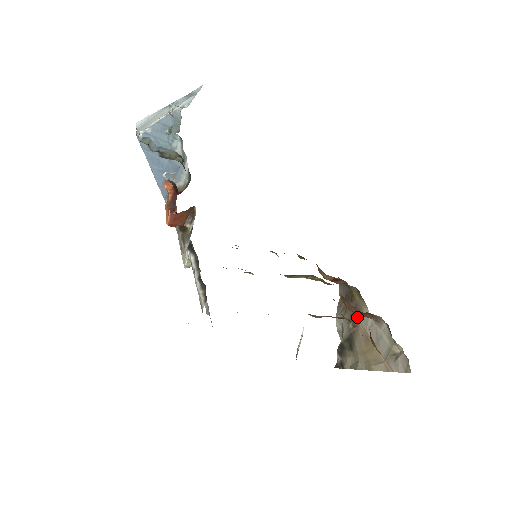
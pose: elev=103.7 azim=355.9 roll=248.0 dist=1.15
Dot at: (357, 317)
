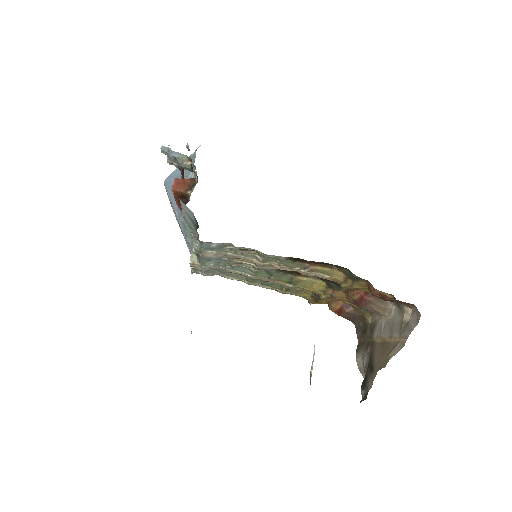
Dot at: (373, 335)
